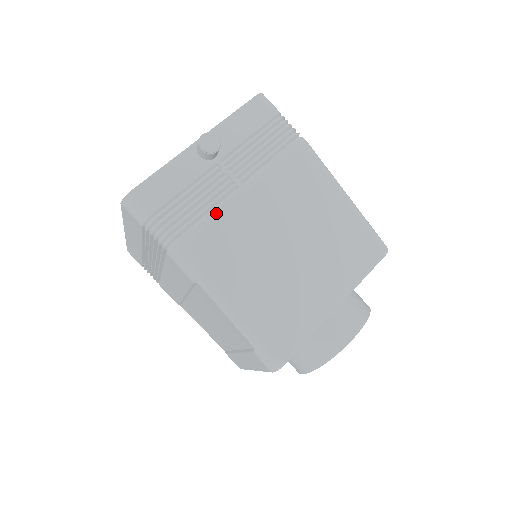
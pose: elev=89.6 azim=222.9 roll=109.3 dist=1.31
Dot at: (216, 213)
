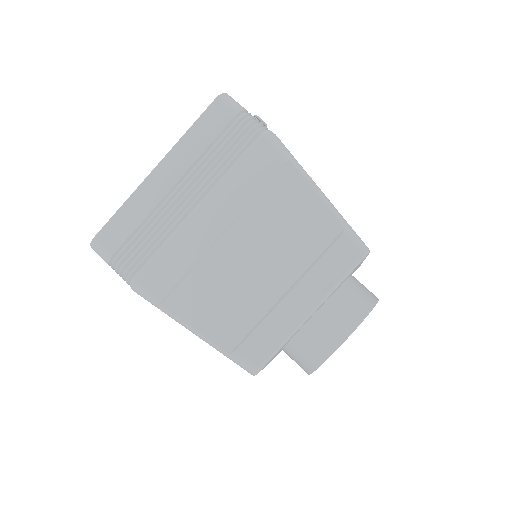
Dot at: occluded
